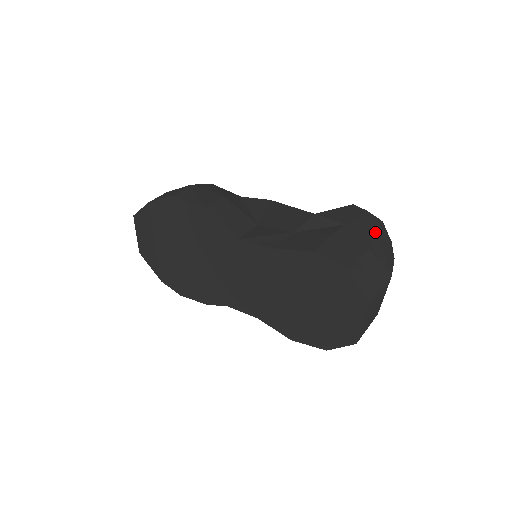
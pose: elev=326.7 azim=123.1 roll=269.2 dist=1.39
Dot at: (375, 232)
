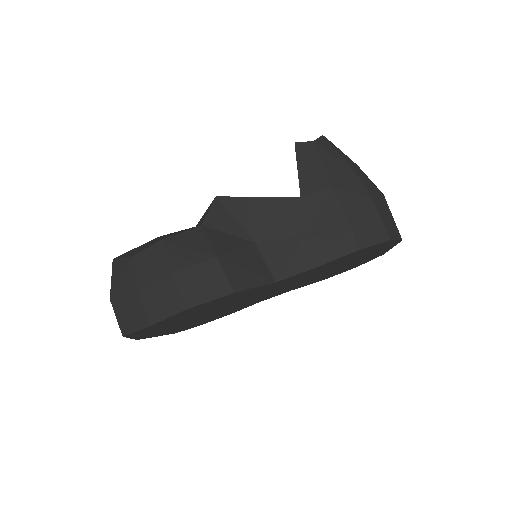
Dot at: (349, 168)
